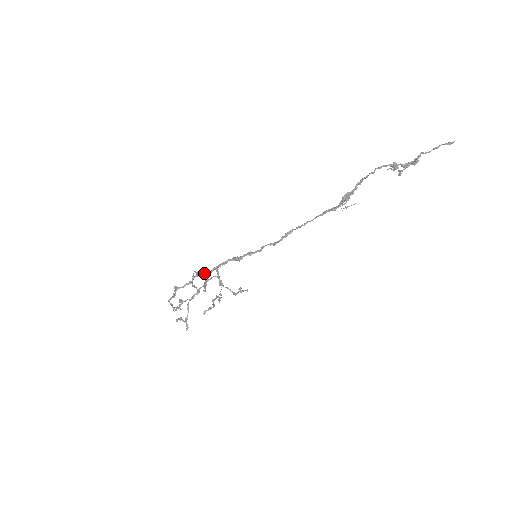
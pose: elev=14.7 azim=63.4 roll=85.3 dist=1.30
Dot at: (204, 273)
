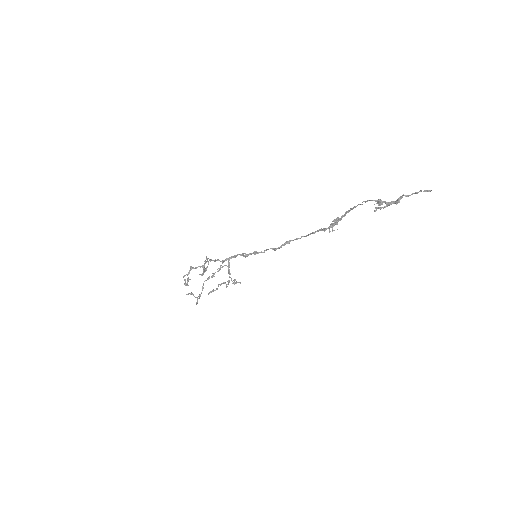
Dot at: (208, 261)
